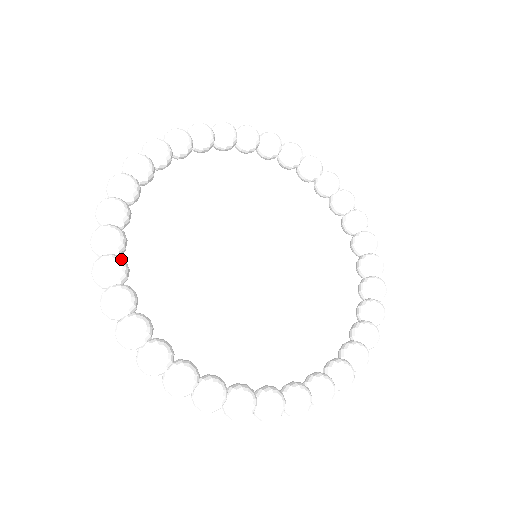
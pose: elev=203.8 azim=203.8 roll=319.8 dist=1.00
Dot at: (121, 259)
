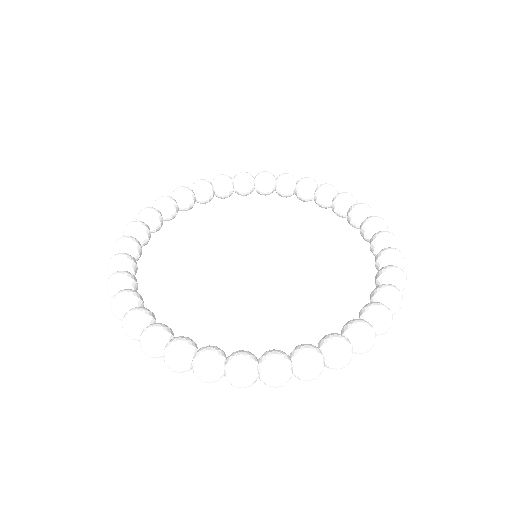
Dot at: (141, 307)
